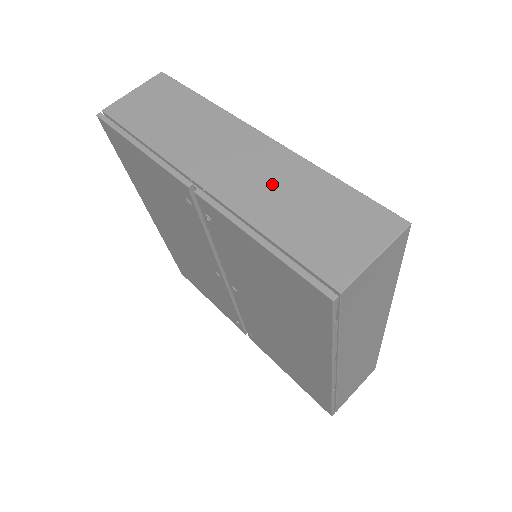
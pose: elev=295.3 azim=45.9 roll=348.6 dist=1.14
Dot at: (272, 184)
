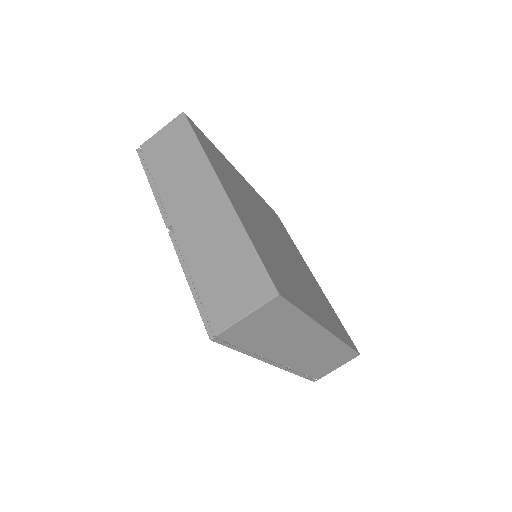
Dot at: (211, 237)
